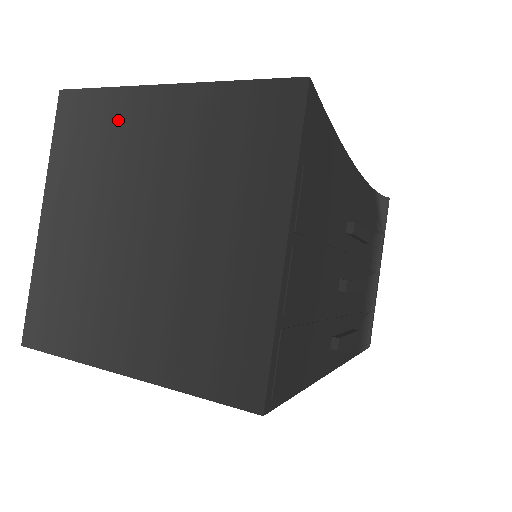
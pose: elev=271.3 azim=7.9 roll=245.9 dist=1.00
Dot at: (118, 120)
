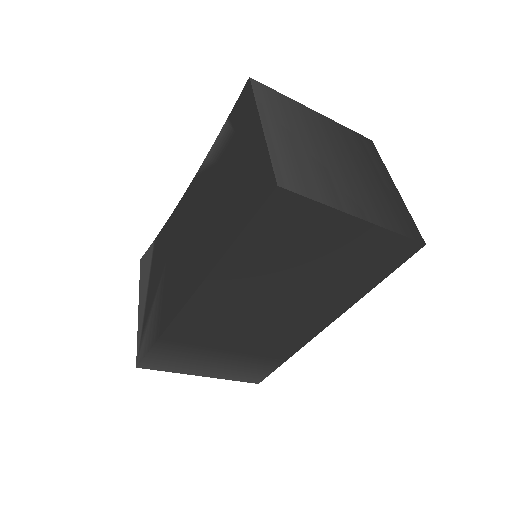
Dot at: (296, 109)
